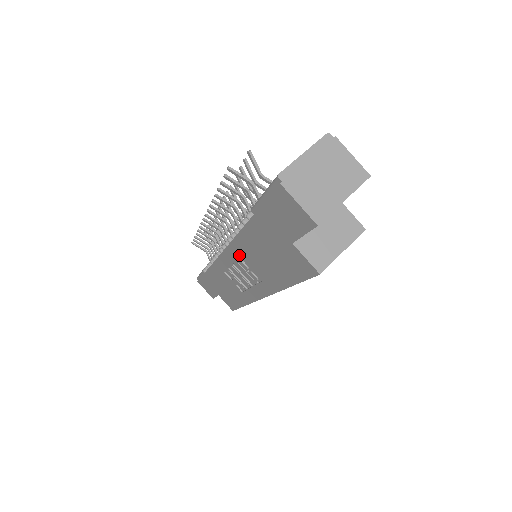
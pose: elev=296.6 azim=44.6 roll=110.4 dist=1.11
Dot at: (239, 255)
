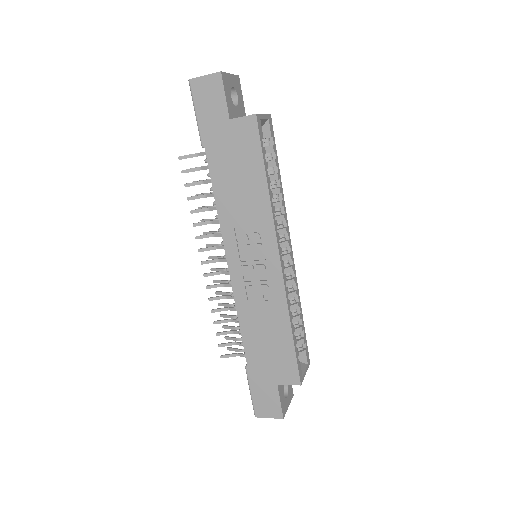
Dot at: (232, 228)
